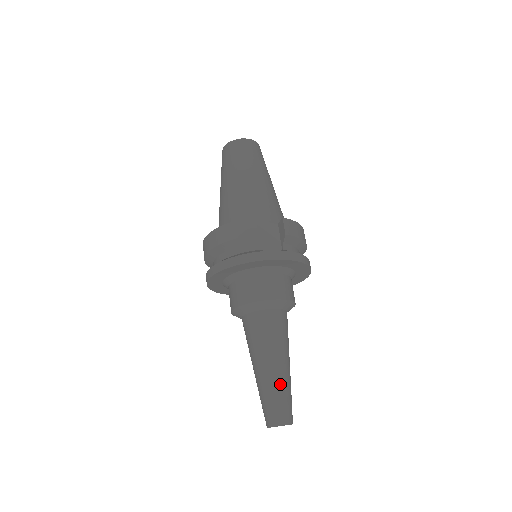
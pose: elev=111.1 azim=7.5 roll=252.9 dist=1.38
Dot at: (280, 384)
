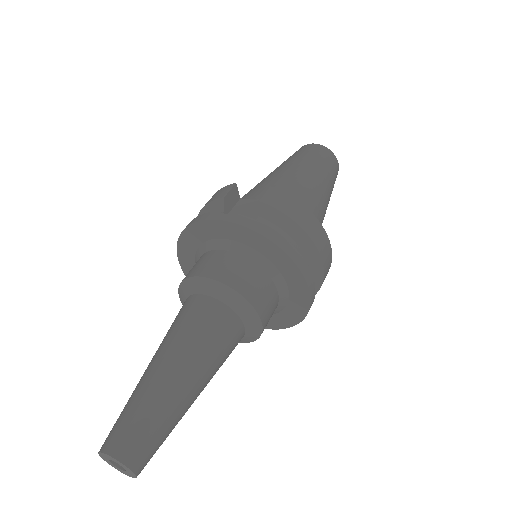
Dot at: (146, 392)
